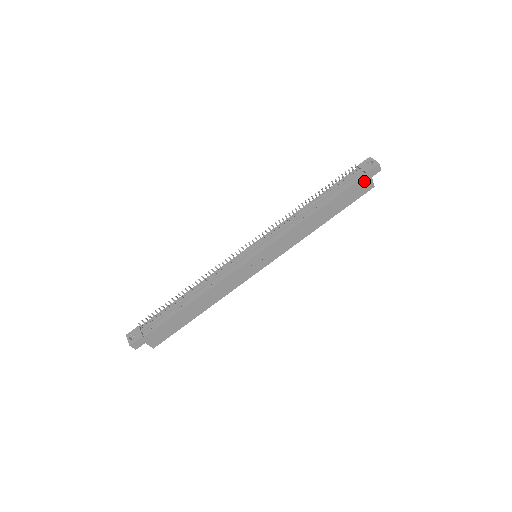
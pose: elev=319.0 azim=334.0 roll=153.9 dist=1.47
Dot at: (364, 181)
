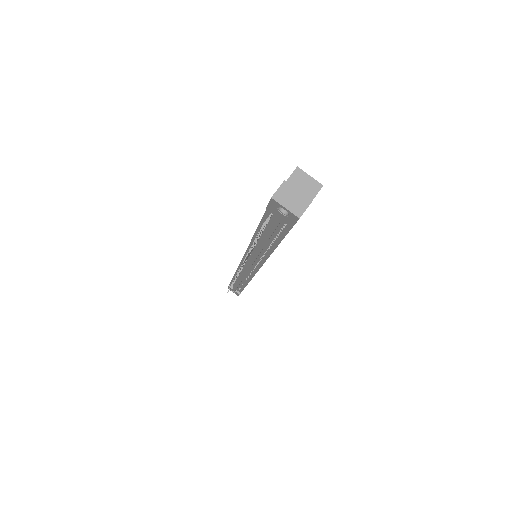
Dot at: occluded
